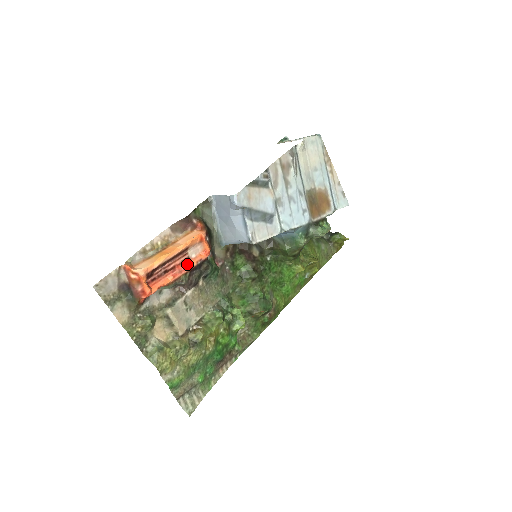
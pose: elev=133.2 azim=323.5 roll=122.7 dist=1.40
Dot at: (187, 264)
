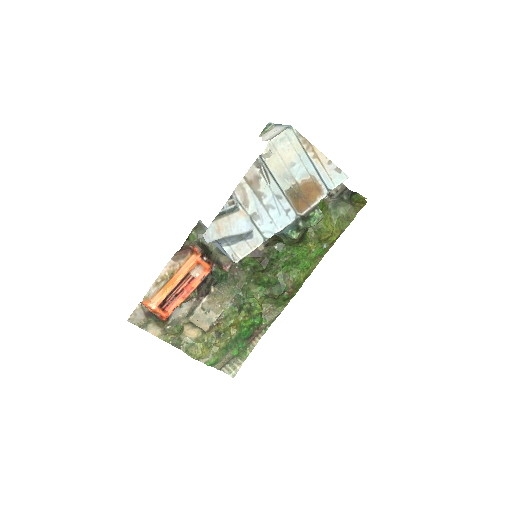
Dot at: (193, 284)
